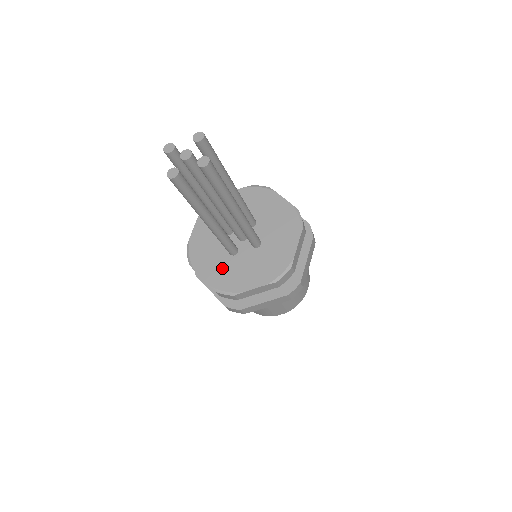
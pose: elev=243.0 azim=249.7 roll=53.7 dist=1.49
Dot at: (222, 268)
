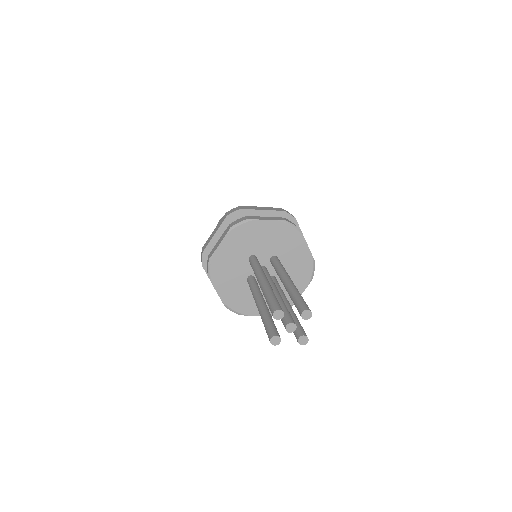
Dot at: (237, 291)
